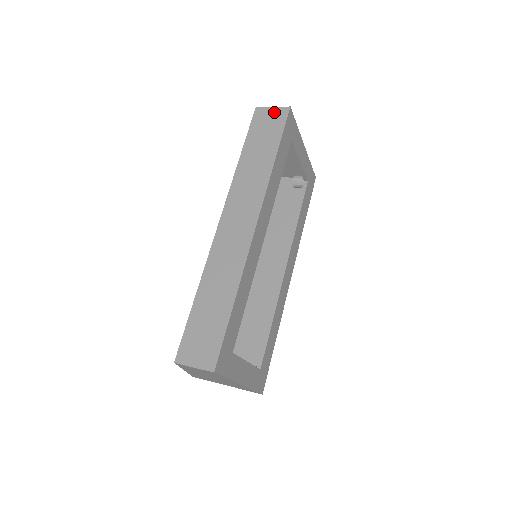
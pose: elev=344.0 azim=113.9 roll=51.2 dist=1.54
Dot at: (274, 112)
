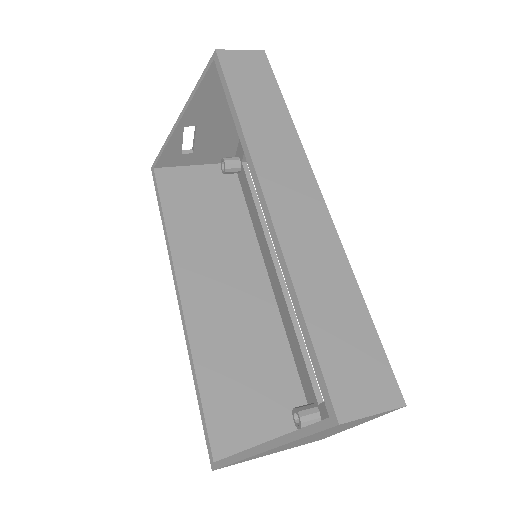
Dot at: (247, 55)
